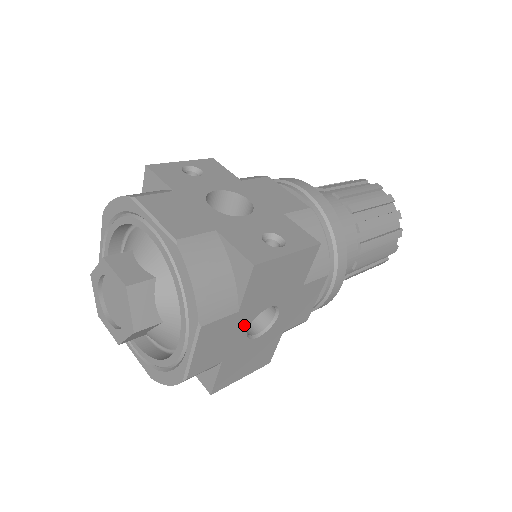
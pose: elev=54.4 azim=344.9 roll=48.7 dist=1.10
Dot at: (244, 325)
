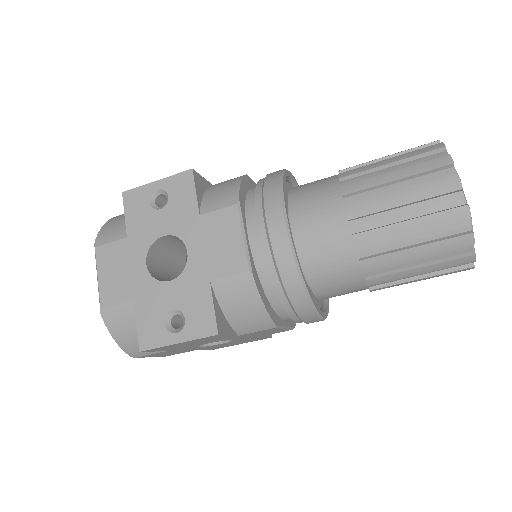
Dot at: (189, 348)
